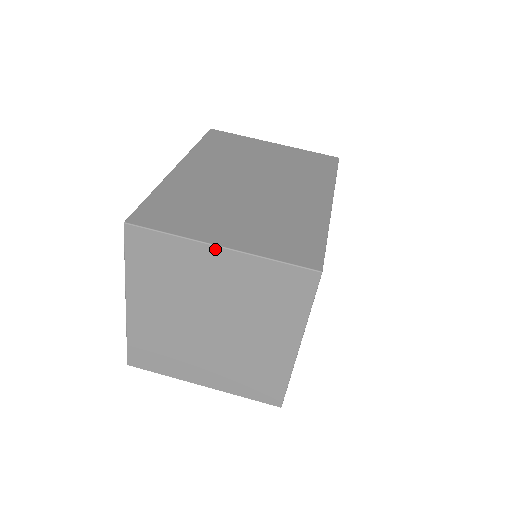
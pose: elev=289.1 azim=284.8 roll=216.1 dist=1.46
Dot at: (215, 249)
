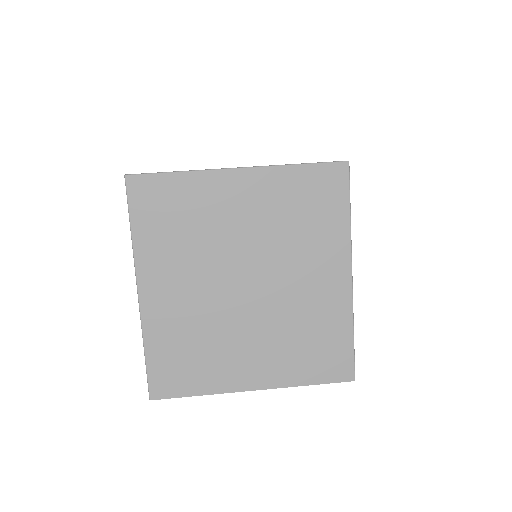
Dot at: (233, 173)
